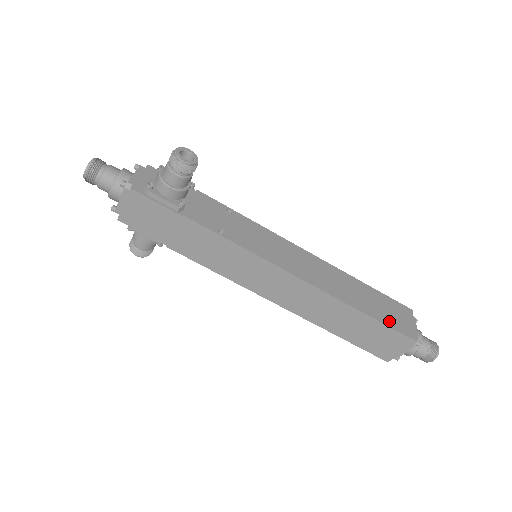
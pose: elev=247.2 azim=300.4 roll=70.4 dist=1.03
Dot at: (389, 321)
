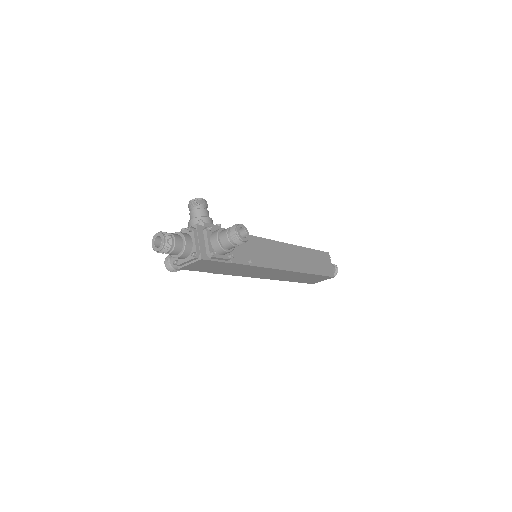
Dot at: (323, 271)
